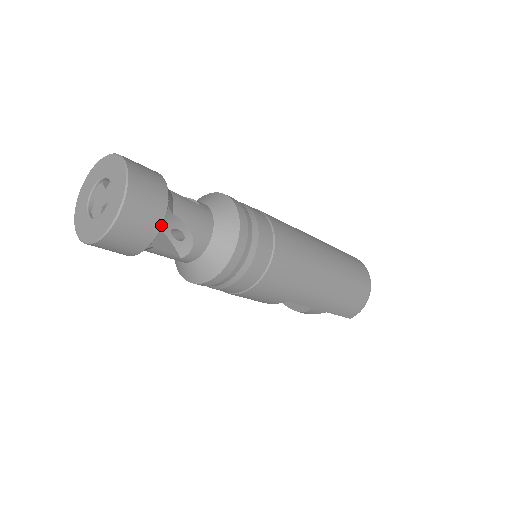
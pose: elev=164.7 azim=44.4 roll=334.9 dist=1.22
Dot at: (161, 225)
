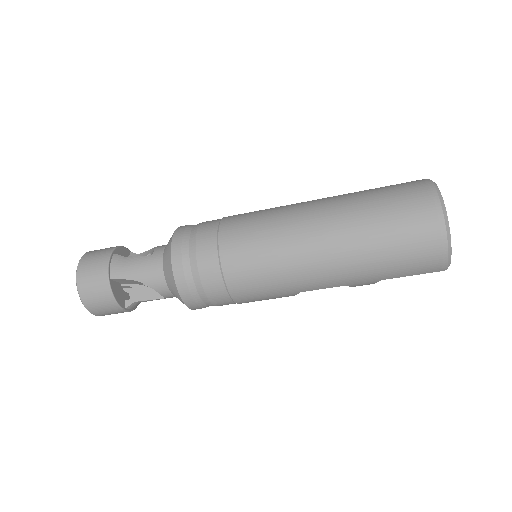
Dot at: (112, 295)
